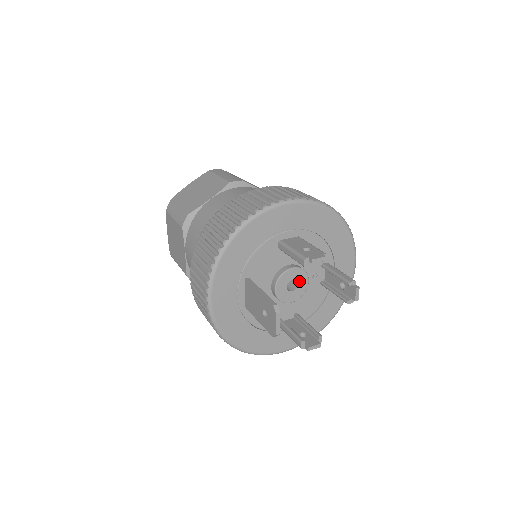
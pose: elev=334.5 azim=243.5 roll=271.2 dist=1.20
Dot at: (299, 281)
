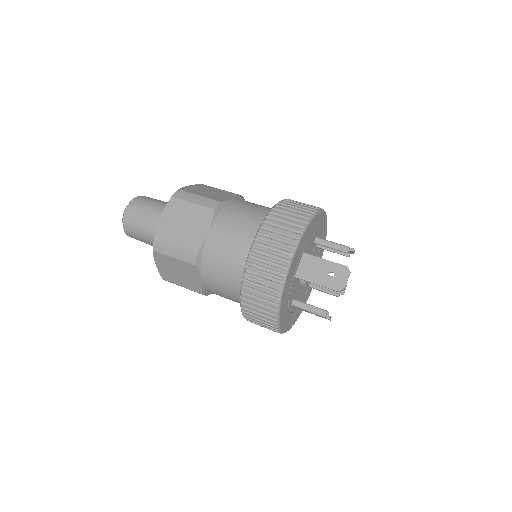
Dot at: occluded
